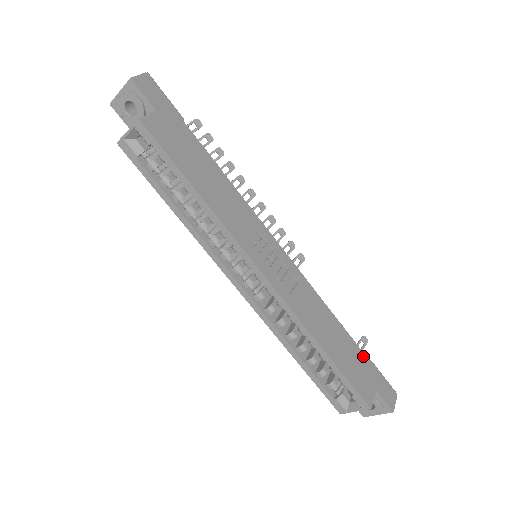
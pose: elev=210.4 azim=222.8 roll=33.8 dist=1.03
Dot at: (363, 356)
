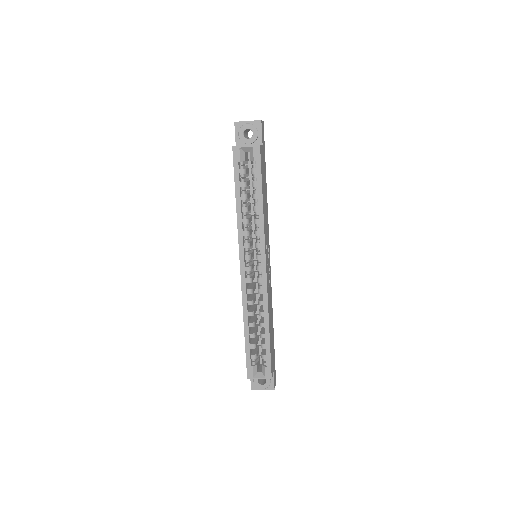
Dot at: occluded
